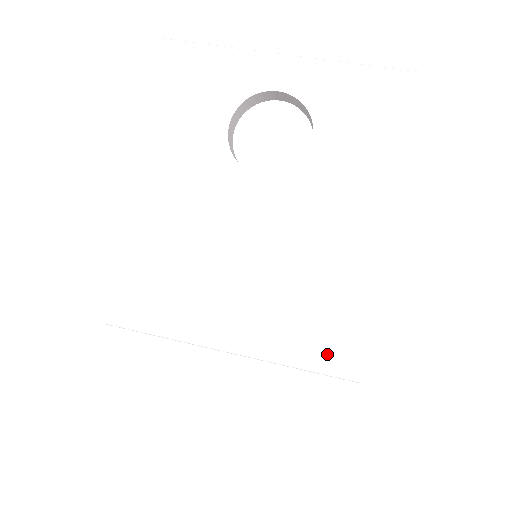
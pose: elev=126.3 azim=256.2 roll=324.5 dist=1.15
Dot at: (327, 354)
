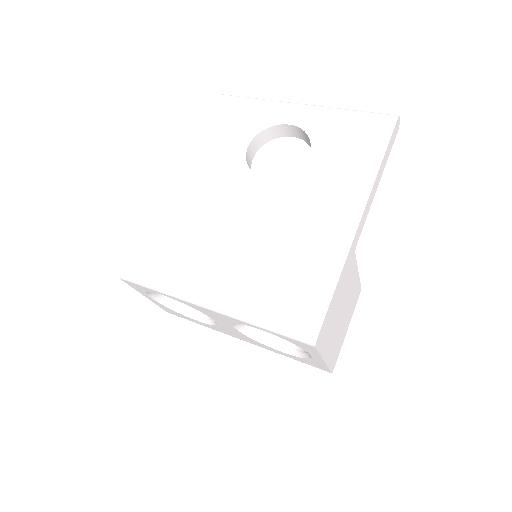
Dot at: (290, 316)
